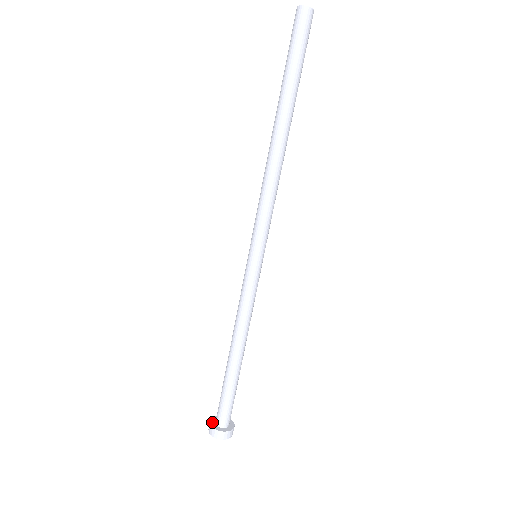
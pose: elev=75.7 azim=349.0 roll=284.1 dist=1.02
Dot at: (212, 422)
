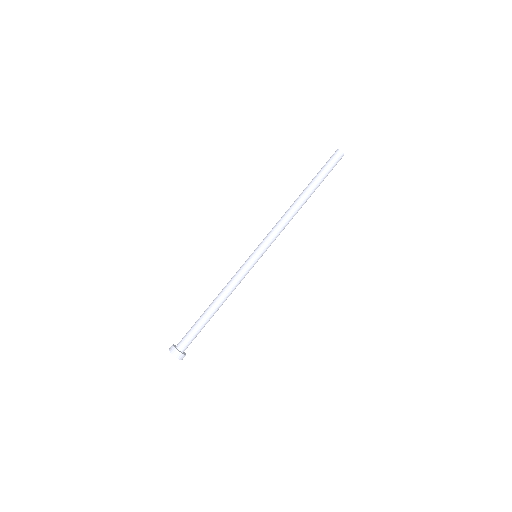
Dot at: (175, 347)
